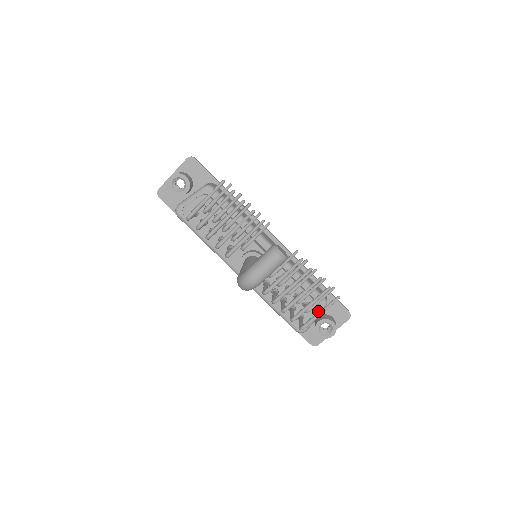
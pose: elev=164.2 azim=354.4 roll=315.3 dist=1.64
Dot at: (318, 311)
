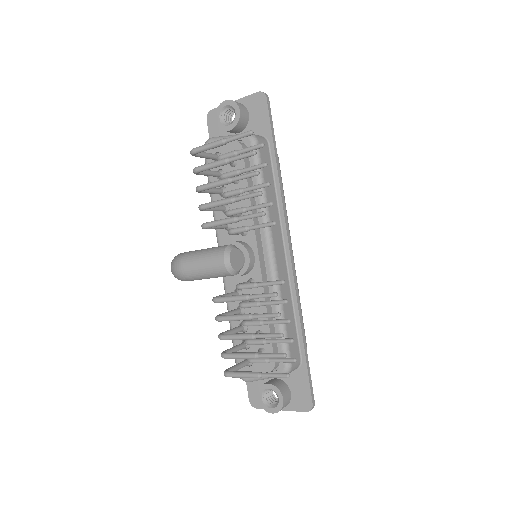
Dot at: (273, 372)
